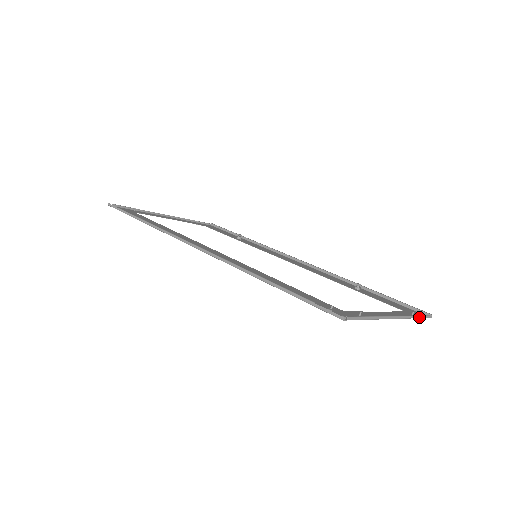
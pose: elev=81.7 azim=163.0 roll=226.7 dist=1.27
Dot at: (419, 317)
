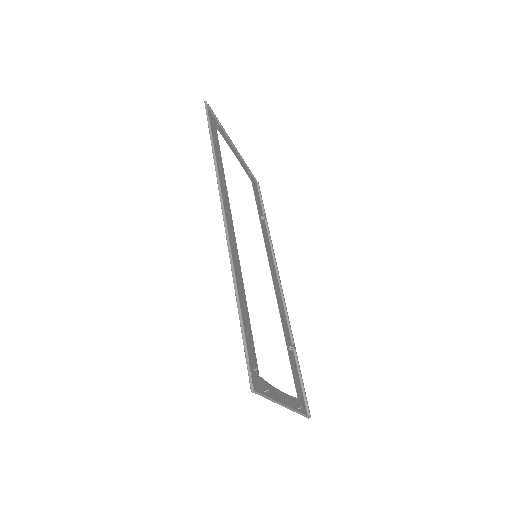
Dot at: (301, 414)
